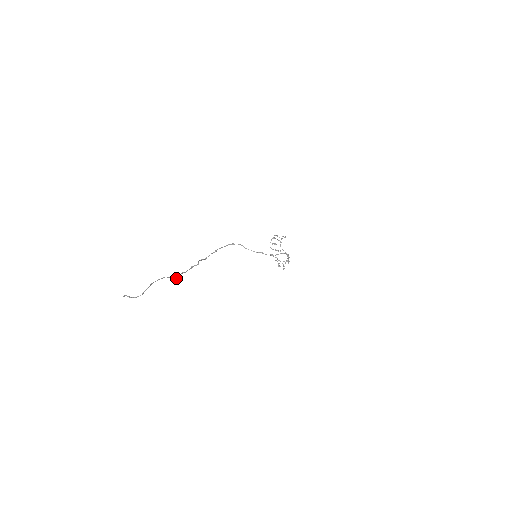
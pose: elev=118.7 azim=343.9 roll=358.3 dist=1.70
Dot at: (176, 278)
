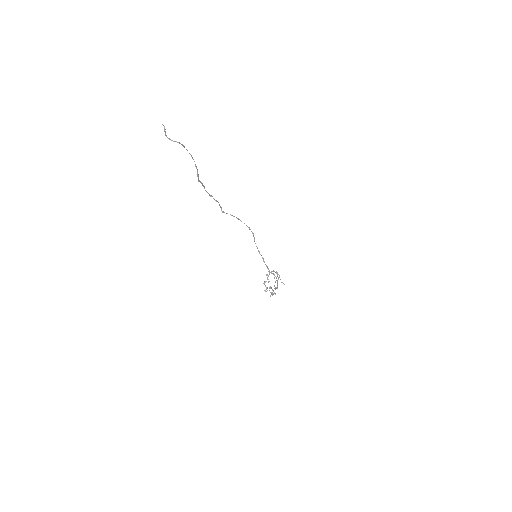
Dot at: occluded
